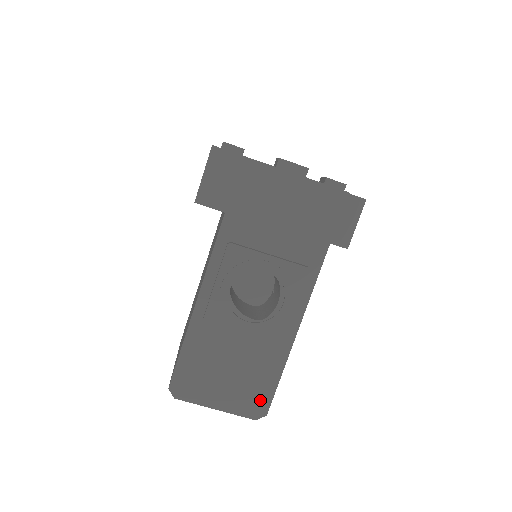
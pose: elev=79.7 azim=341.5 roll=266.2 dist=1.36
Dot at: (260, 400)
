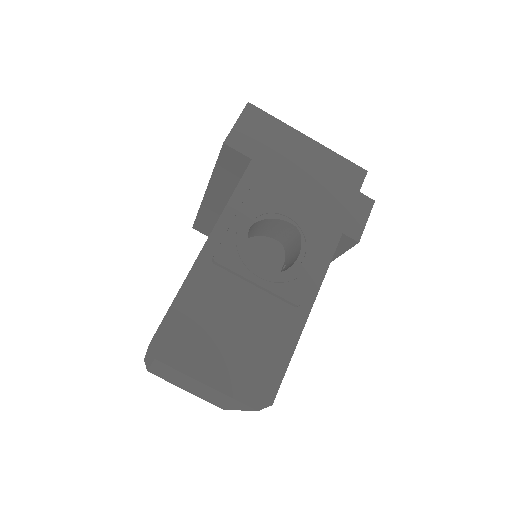
Dot at: (266, 381)
